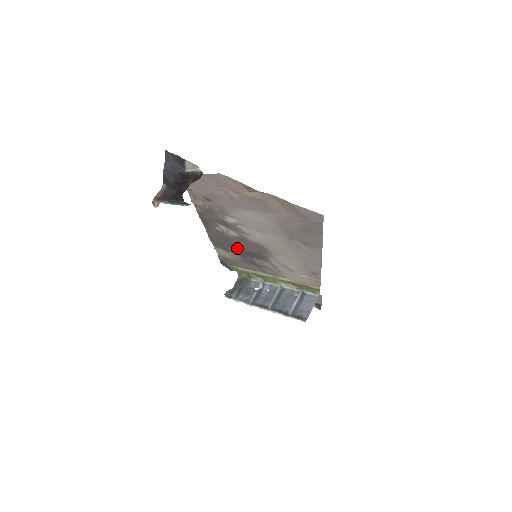
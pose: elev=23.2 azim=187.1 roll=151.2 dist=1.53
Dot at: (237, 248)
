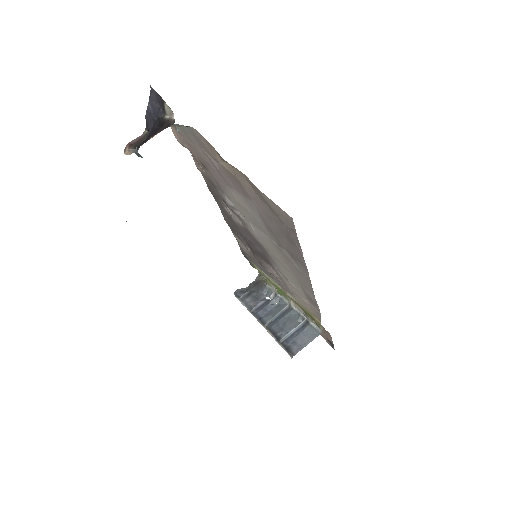
Dot at: (247, 241)
